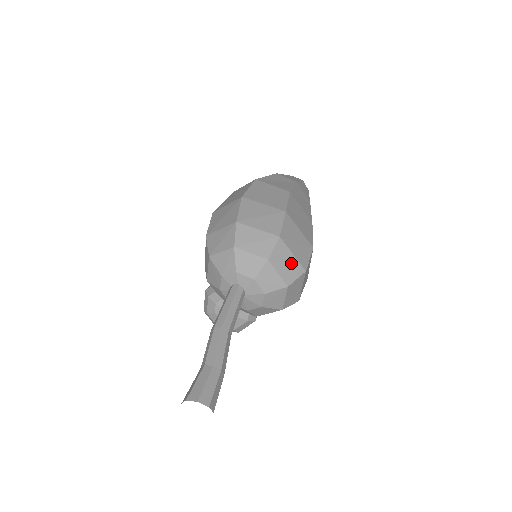
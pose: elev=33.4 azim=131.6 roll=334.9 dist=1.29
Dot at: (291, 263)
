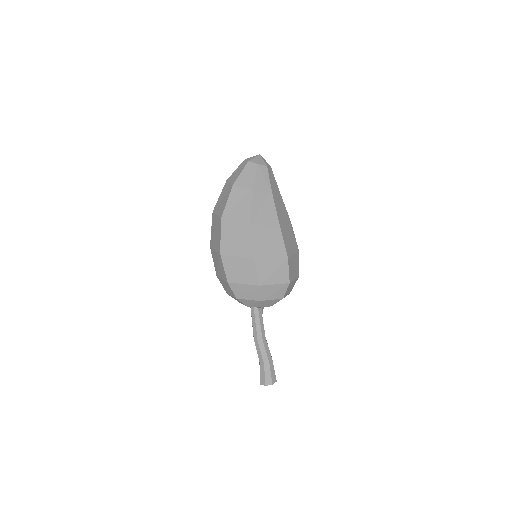
Dot at: (276, 289)
